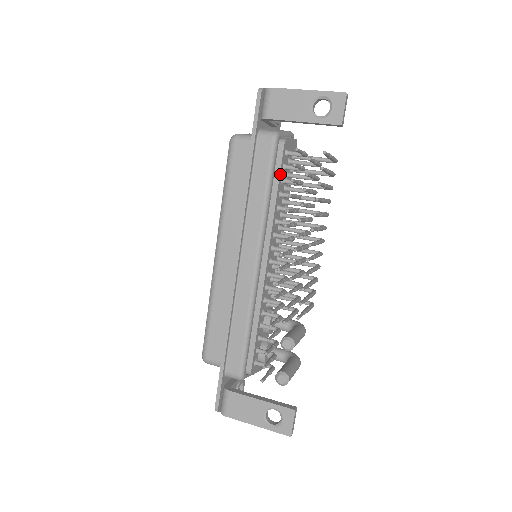
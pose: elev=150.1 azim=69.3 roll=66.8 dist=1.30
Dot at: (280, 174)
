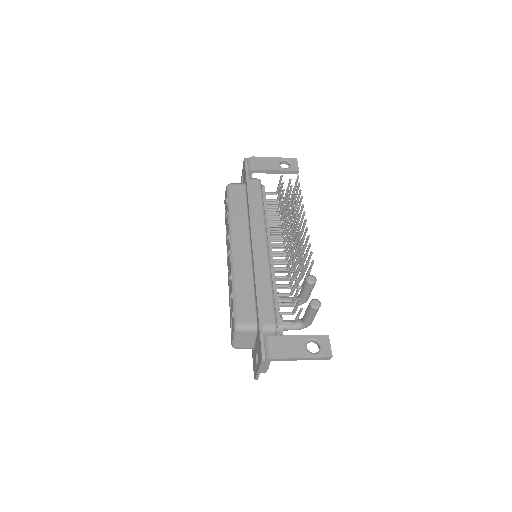
Dot at: occluded
